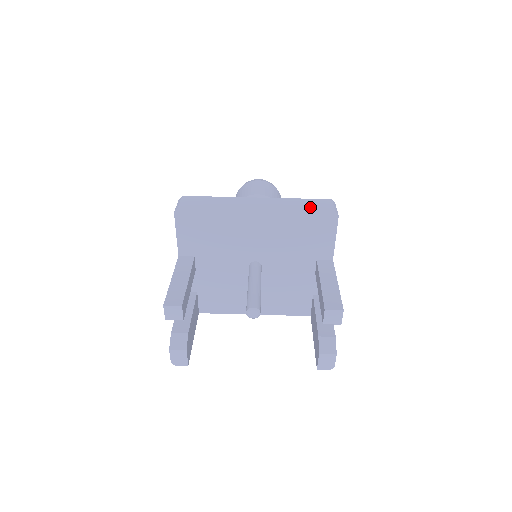
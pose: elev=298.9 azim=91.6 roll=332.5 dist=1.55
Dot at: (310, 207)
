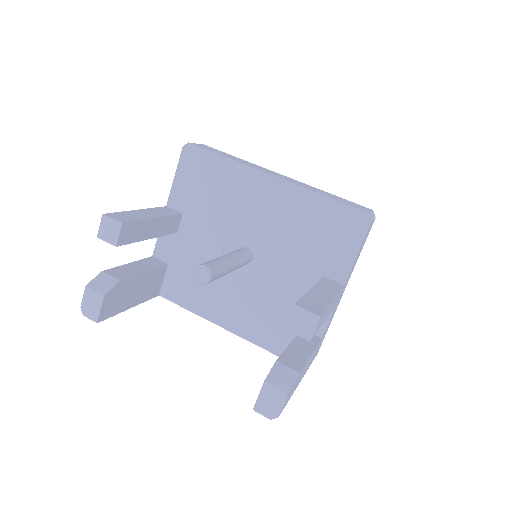
Dot at: (340, 200)
